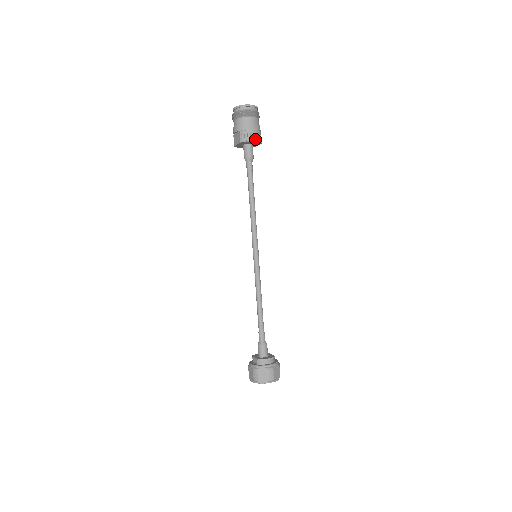
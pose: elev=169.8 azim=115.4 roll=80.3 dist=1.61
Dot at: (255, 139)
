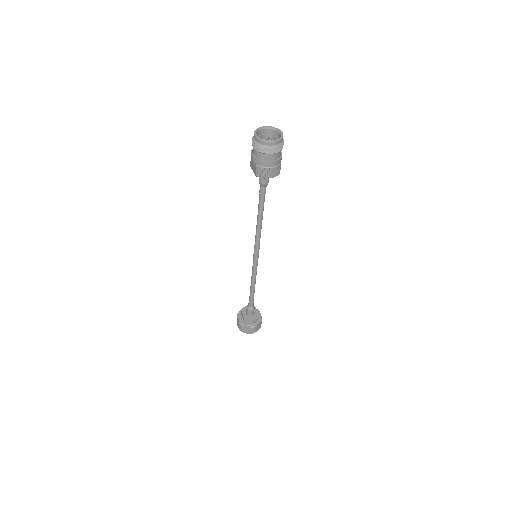
Dot at: (272, 176)
